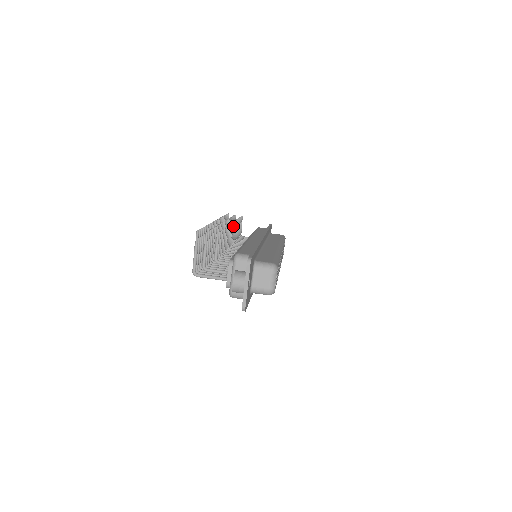
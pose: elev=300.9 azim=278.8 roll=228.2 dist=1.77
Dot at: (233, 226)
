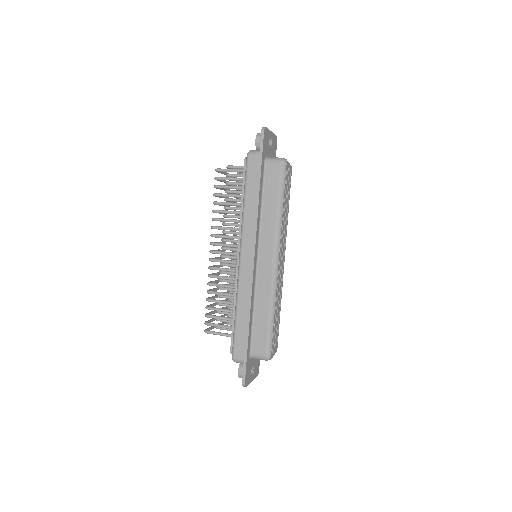
Dot at: occluded
